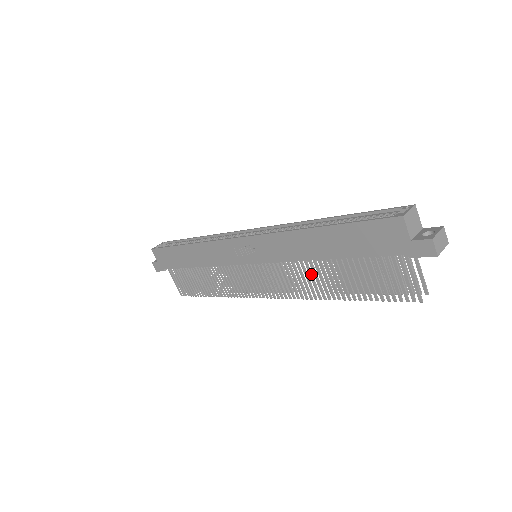
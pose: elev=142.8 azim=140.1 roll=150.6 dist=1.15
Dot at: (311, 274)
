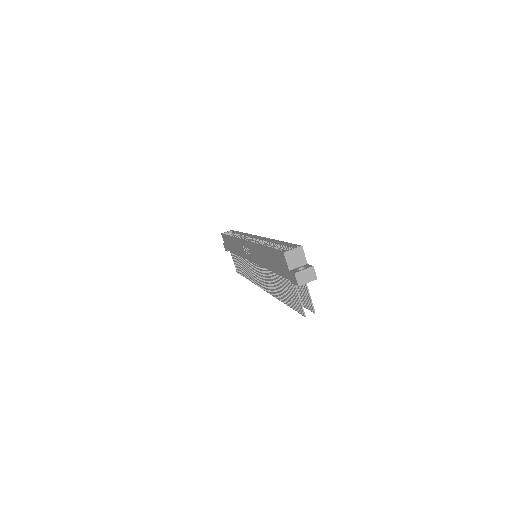
Dot at: (270, 278)
